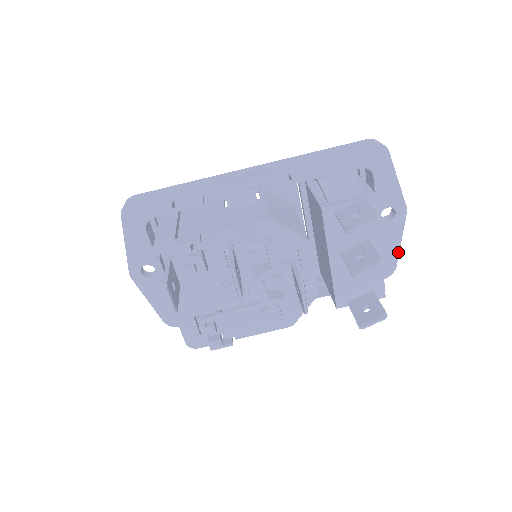
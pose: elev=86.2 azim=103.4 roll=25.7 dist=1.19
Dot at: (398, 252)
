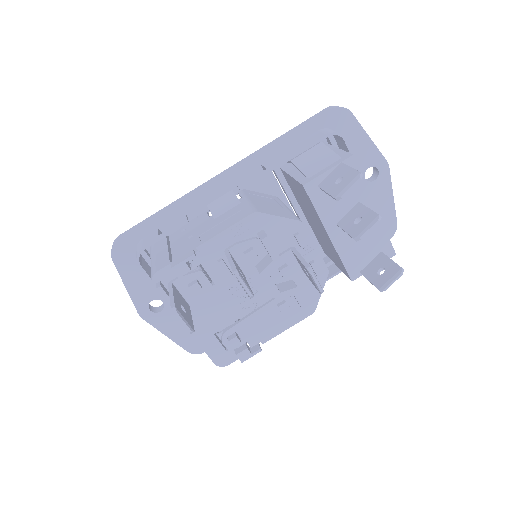
Dot at: (394, 208)
